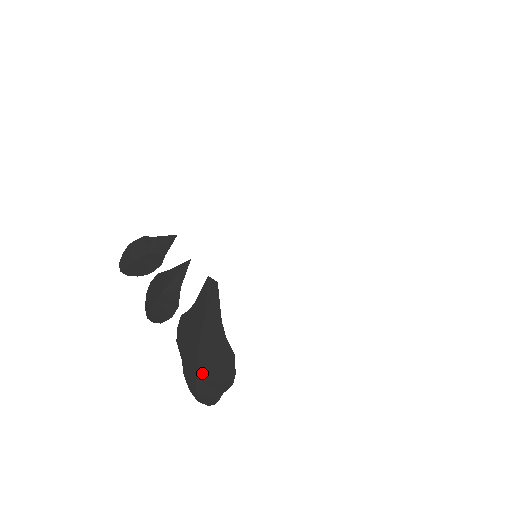
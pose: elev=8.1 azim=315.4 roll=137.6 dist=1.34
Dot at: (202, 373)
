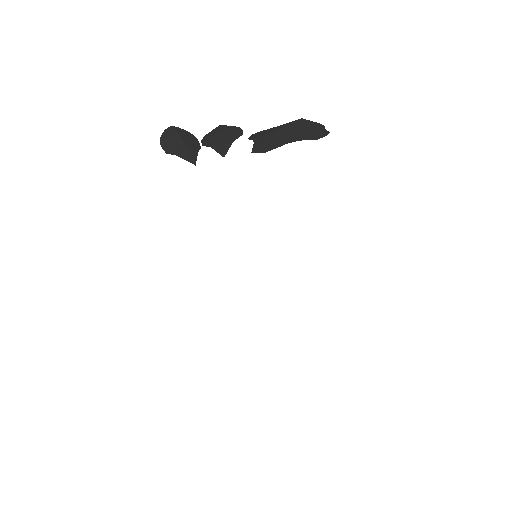
Dot at: occluded
